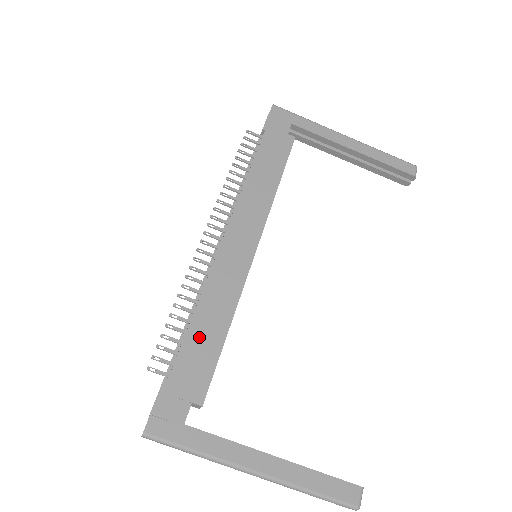
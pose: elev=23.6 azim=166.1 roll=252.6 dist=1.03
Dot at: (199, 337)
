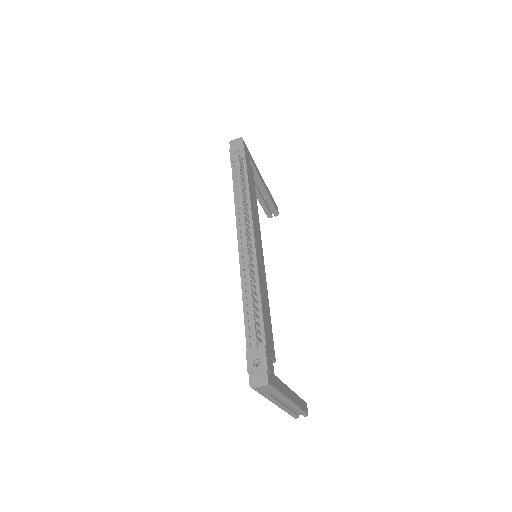
Dot at: (265, 314)
